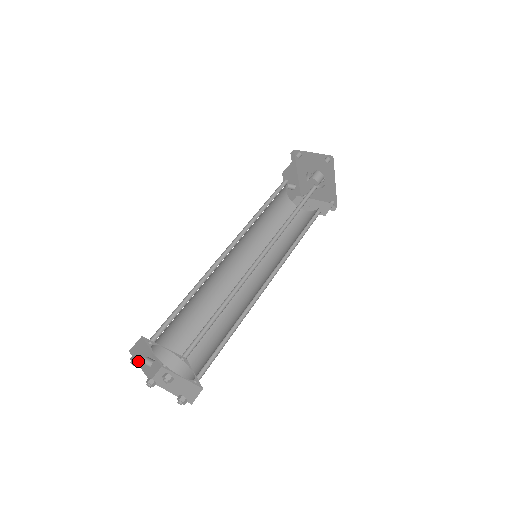
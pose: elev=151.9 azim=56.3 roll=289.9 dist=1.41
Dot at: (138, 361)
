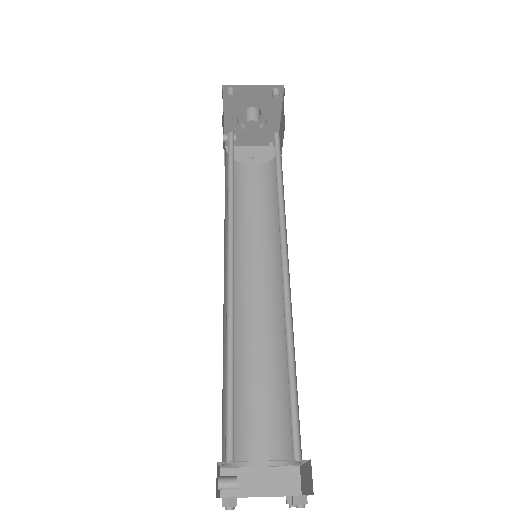
Dot at: (236, 501)
